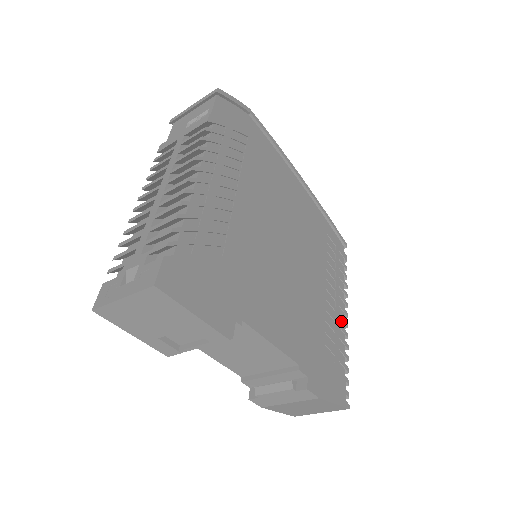
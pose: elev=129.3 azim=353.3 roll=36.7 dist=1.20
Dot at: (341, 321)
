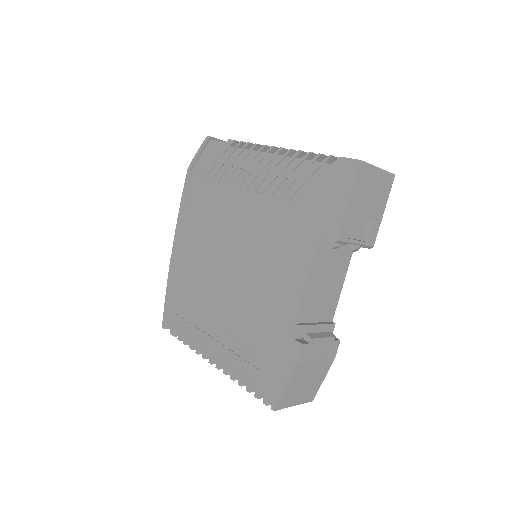
Dot at: occluded
